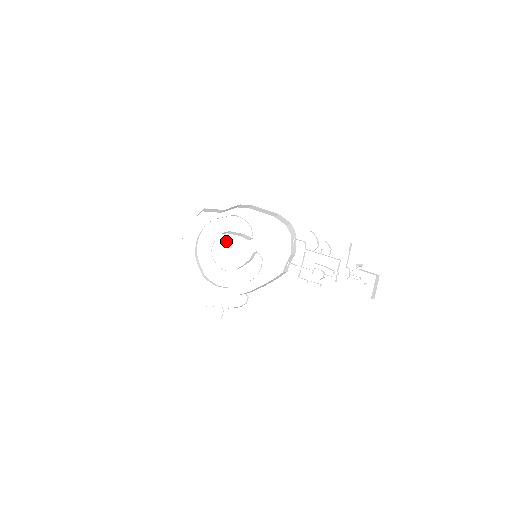
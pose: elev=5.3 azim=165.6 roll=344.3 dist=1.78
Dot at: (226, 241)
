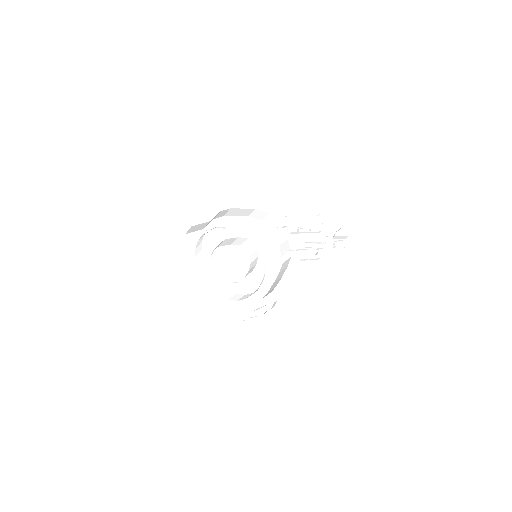
Dot at: (222, 254)
